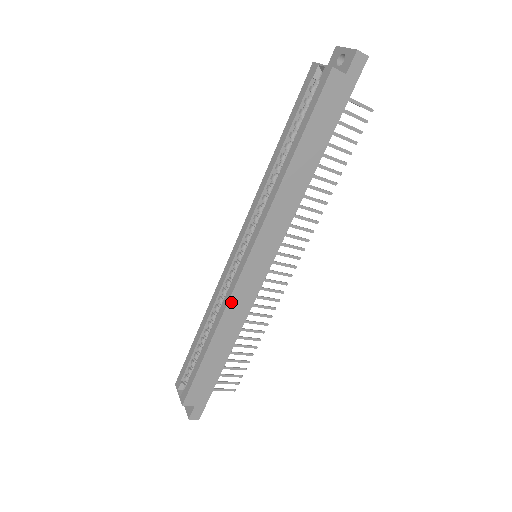
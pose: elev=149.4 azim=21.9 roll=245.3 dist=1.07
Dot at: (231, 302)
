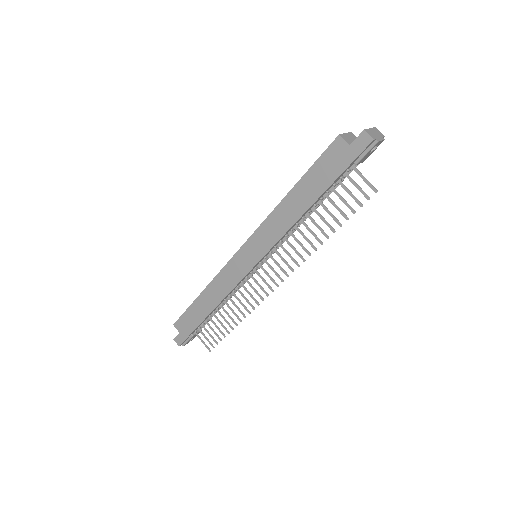
Dot at: (222, 273)
